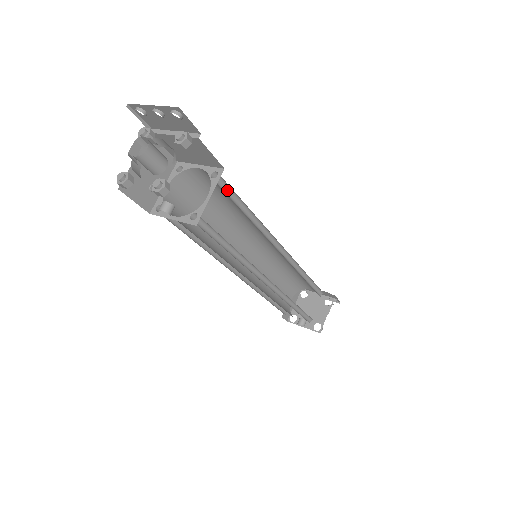
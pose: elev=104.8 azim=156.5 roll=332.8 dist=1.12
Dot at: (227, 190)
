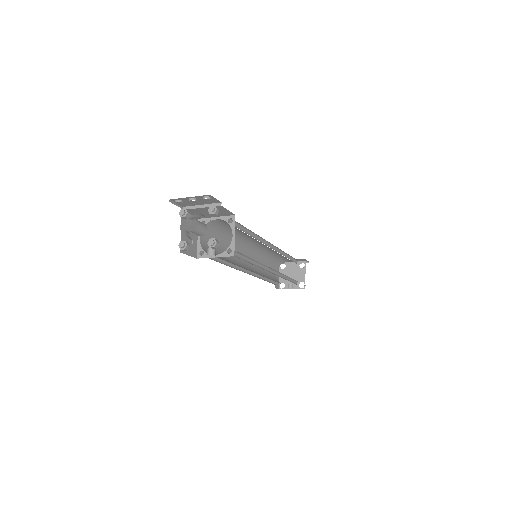
Dot at: (236, 225)
